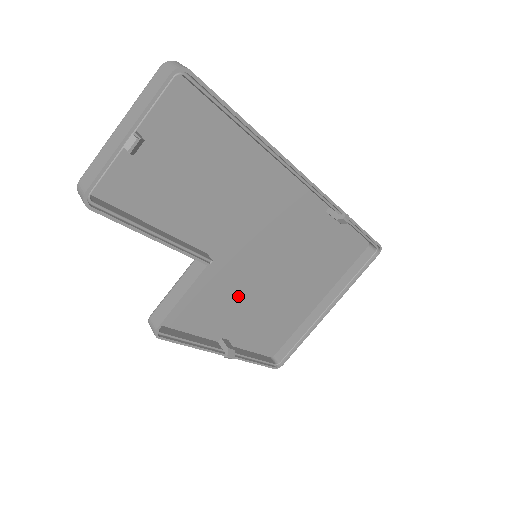
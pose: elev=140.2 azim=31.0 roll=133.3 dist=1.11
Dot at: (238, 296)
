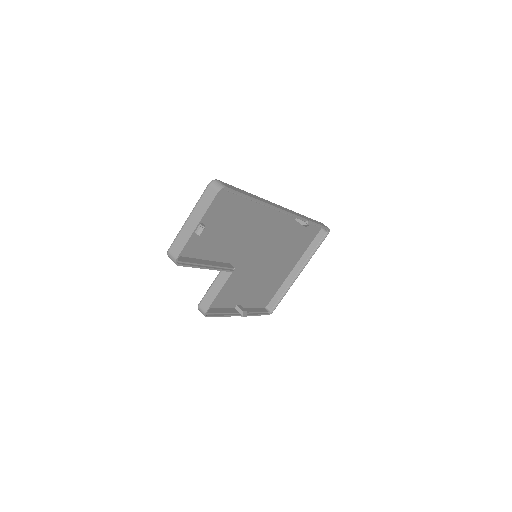
Dot at: (246, 280)
